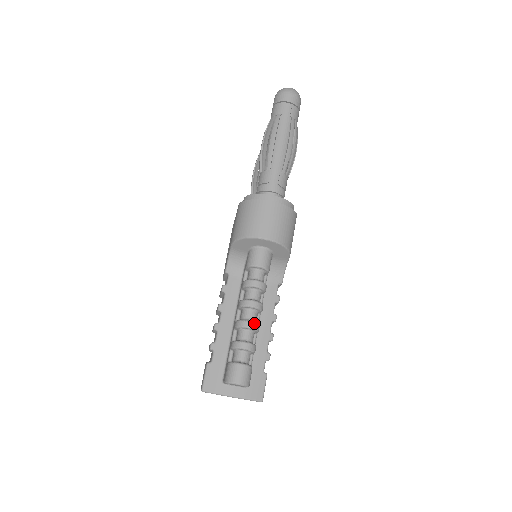
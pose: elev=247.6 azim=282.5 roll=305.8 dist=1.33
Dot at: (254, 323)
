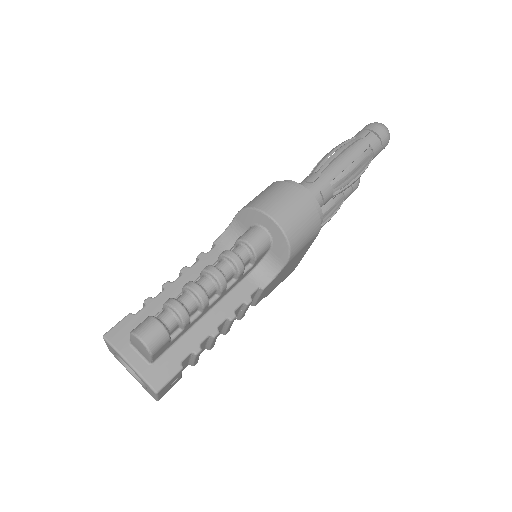
Dot at: (204, 292)
